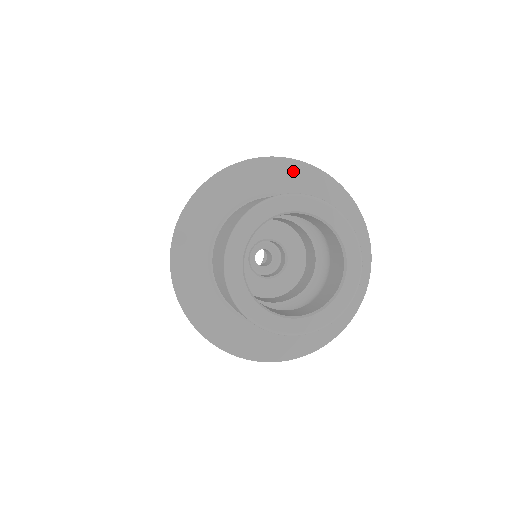
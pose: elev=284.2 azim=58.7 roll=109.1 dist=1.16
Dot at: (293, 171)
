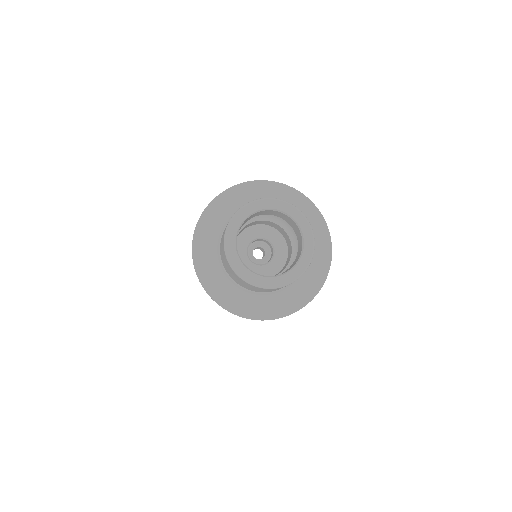
Dot at: (247, 190)
